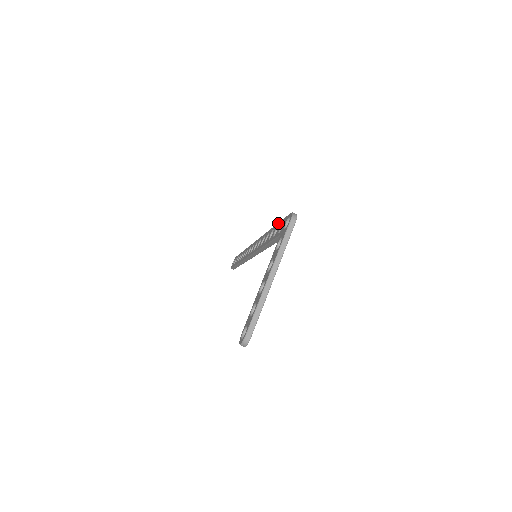
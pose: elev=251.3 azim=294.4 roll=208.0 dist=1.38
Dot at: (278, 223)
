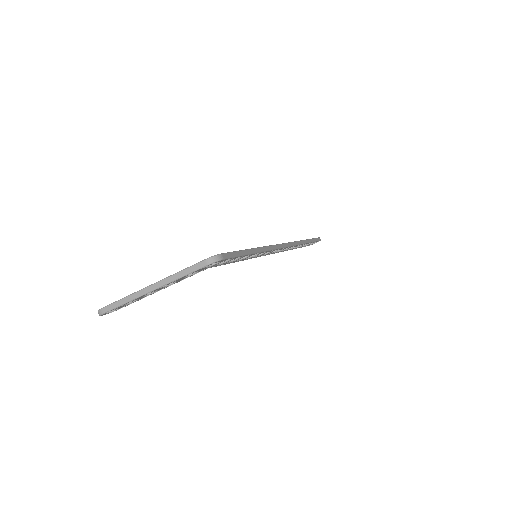
Dot at: occluded
